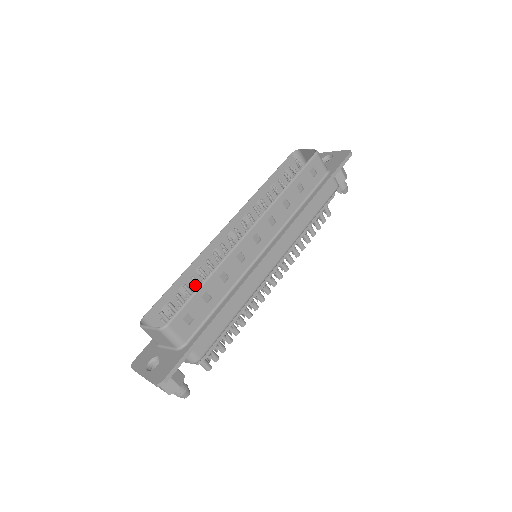
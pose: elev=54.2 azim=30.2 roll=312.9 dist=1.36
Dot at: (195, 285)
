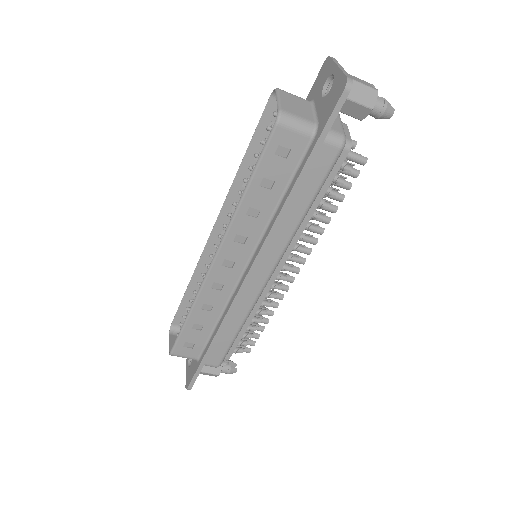
Dot at: occluded
